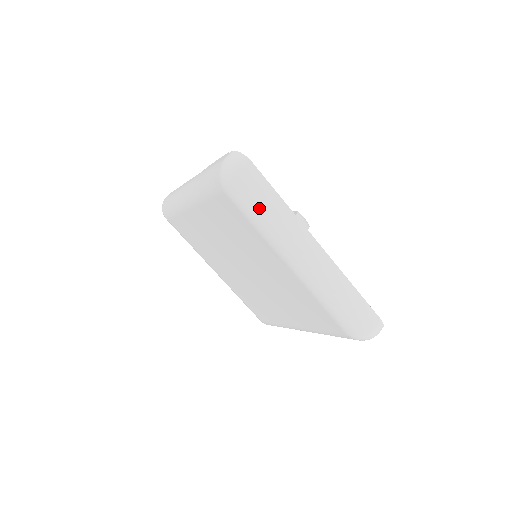
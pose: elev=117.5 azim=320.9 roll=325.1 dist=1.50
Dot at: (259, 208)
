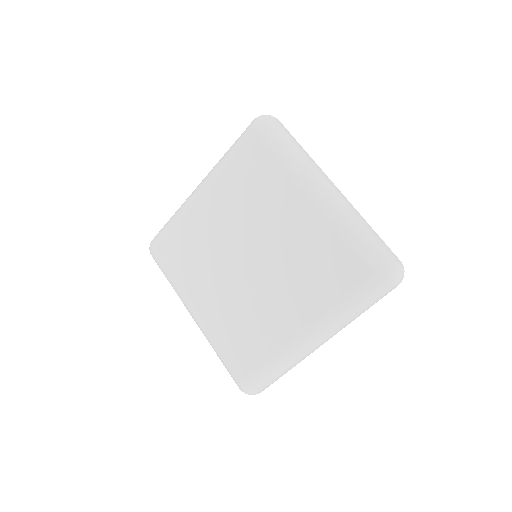
Dot at: (286, 143)
